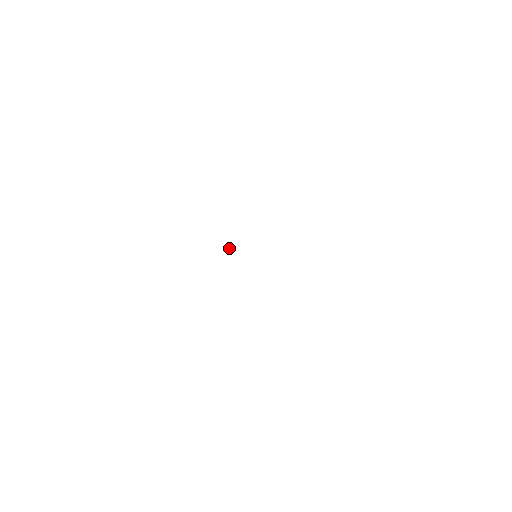
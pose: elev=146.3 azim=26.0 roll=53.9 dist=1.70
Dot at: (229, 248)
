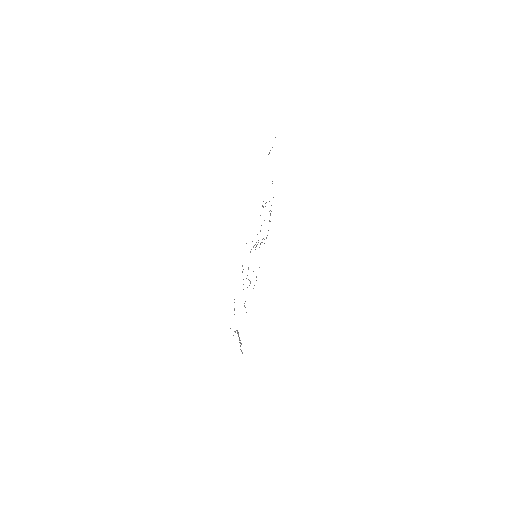
Dot at: (254, 245)
